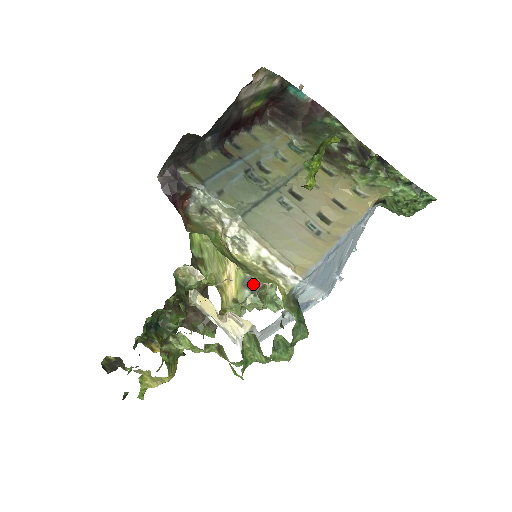
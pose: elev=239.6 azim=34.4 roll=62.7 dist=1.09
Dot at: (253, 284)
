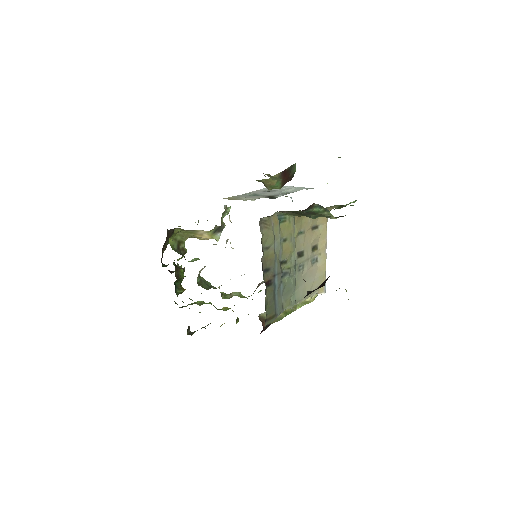
Dot at: (220, 228)
